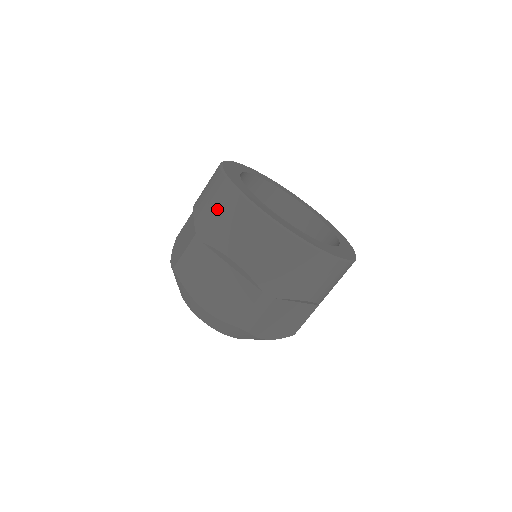
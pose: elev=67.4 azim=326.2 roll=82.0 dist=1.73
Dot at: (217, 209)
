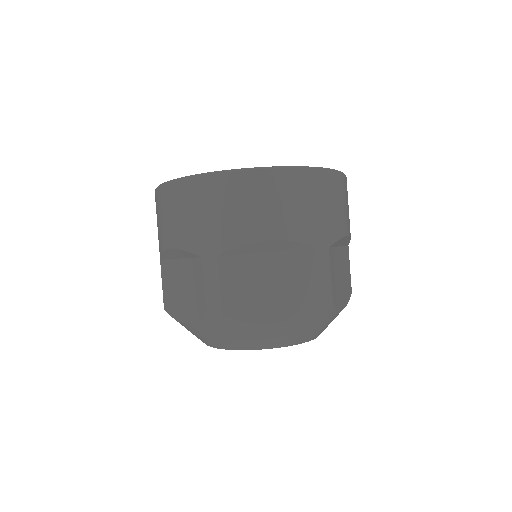
Dot at: (205, 211)
